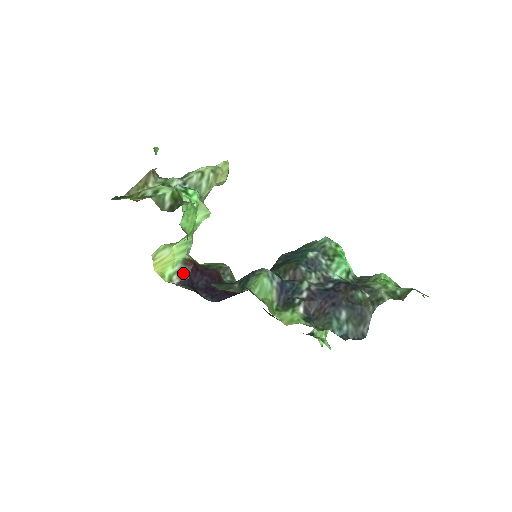
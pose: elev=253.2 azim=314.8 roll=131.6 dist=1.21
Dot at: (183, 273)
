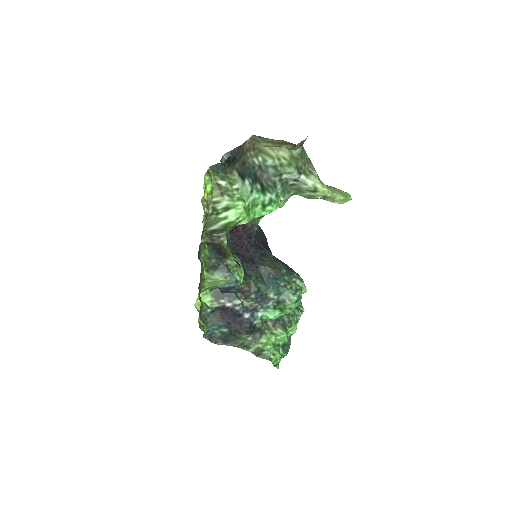
Dot at: occluded
